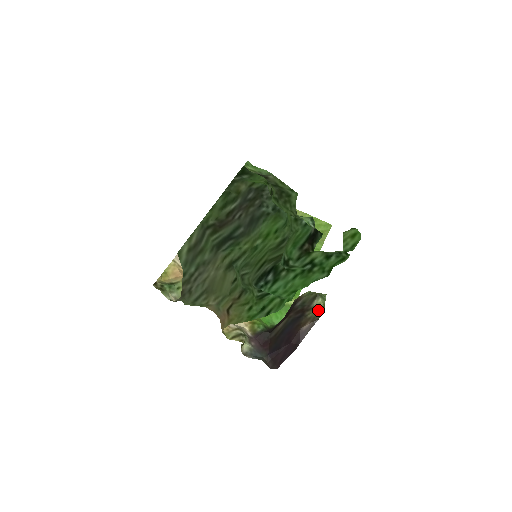
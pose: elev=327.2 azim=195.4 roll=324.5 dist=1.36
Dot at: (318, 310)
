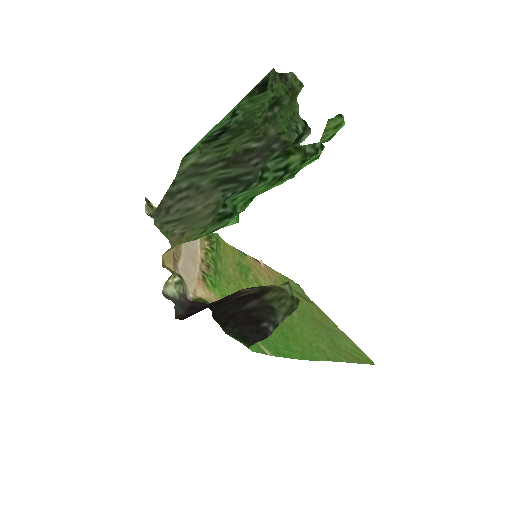
Dot at: (274, 285)
